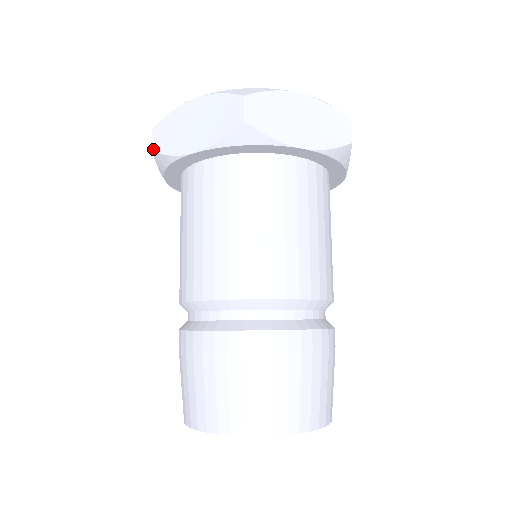
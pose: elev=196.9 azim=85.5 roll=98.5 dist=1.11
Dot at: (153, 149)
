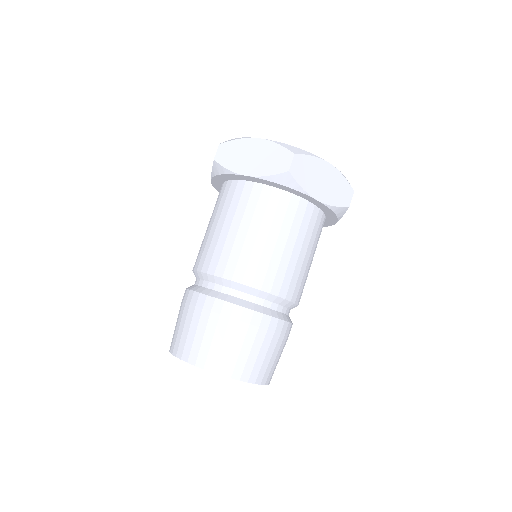
Dot at: occluded
